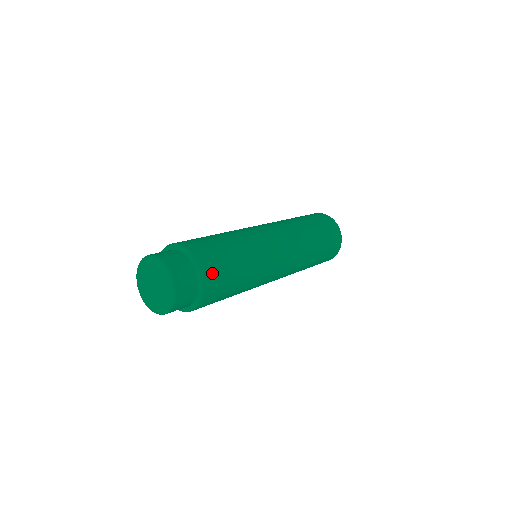
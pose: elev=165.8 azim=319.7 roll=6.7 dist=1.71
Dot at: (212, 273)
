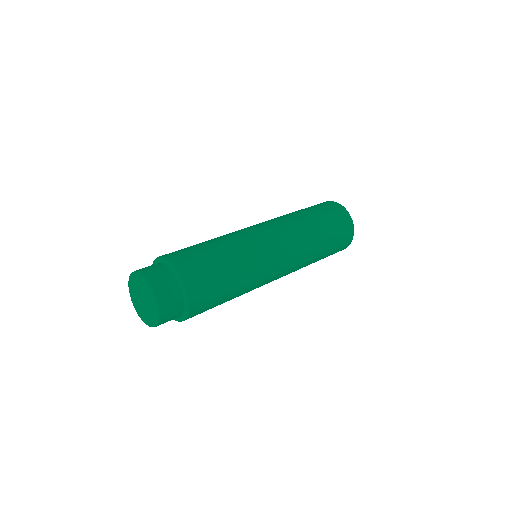
Dot at: (196, 280)
